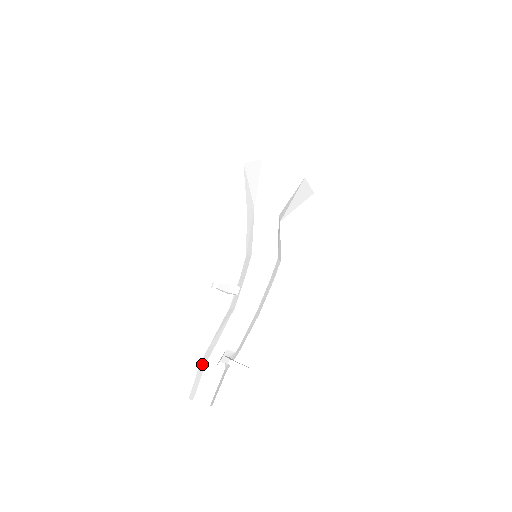
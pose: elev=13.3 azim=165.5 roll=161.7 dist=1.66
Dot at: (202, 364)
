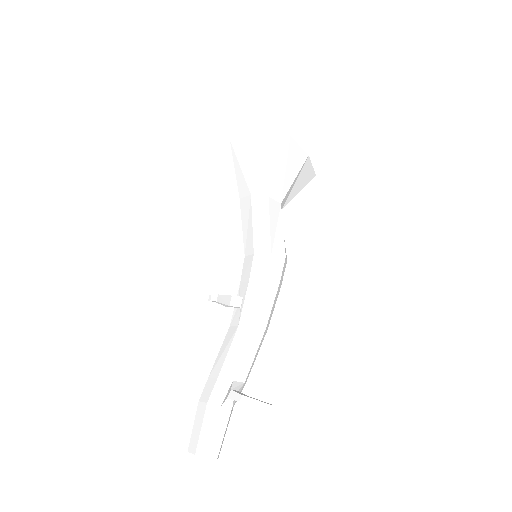
Dot at: (202, 403)
